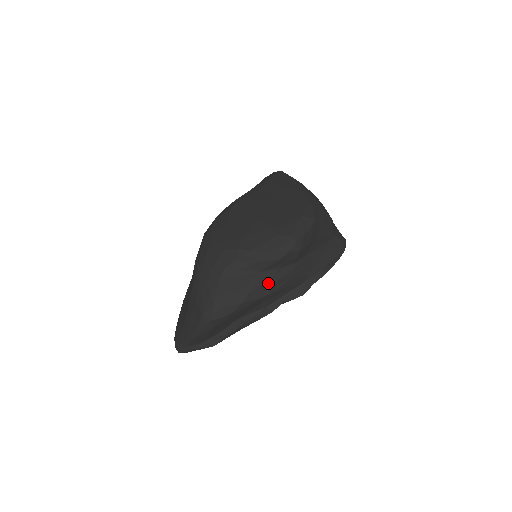
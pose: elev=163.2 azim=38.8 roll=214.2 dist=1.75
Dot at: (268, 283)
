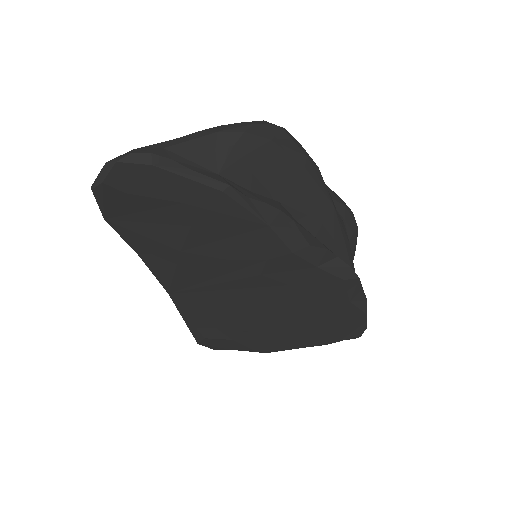
Dot at: (334, 205)
